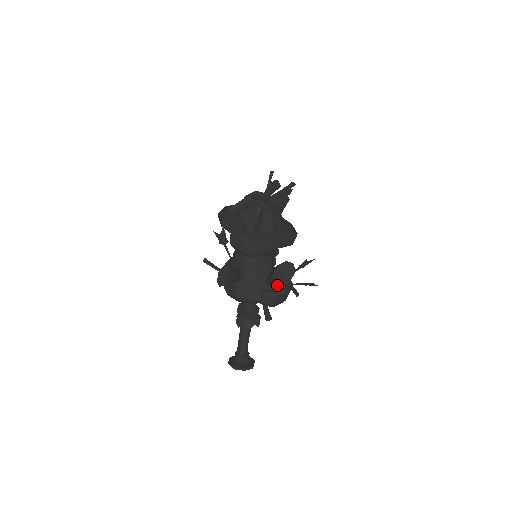
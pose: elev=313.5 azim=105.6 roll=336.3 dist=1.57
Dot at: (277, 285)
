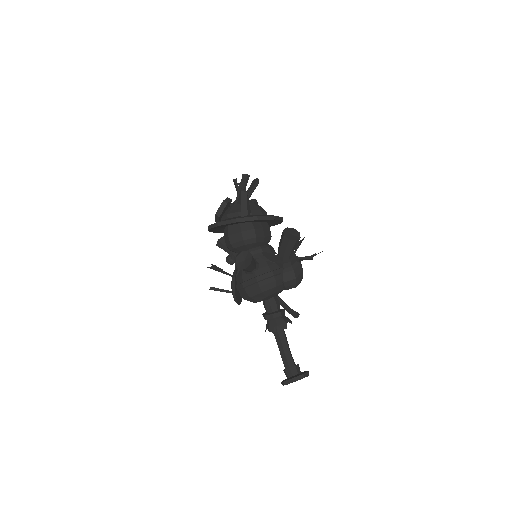
Dot at: (292, 246)
